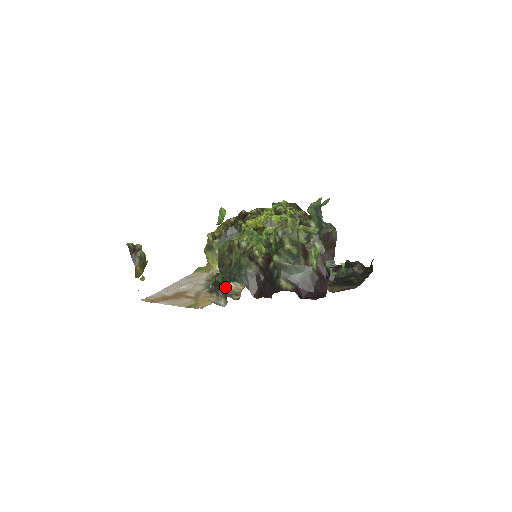
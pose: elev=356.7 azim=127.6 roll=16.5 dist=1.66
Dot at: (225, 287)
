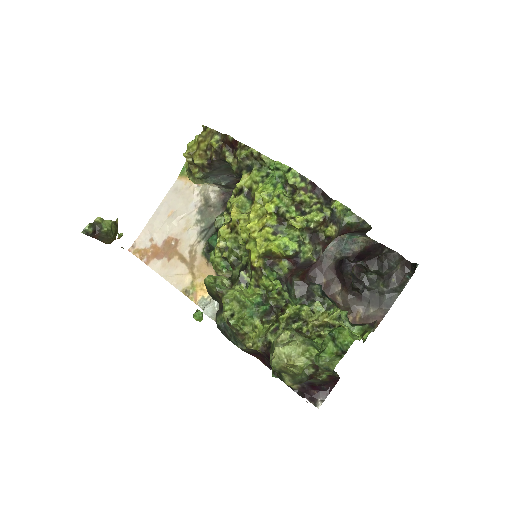
Dot at: occluded
